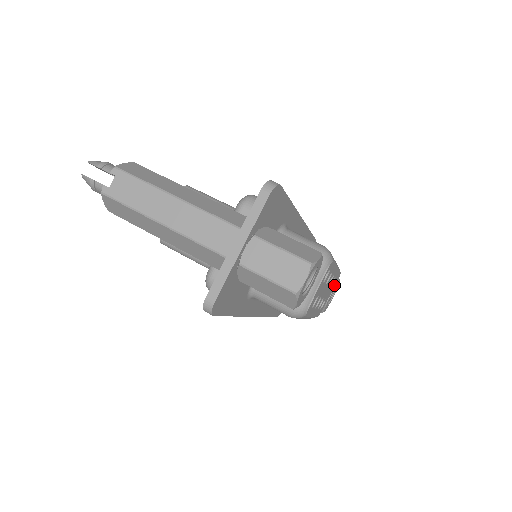
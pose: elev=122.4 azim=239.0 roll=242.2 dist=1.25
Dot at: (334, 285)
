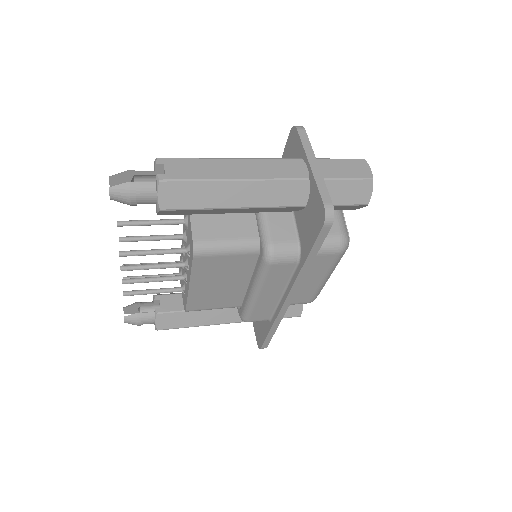
Dot at: occluded
